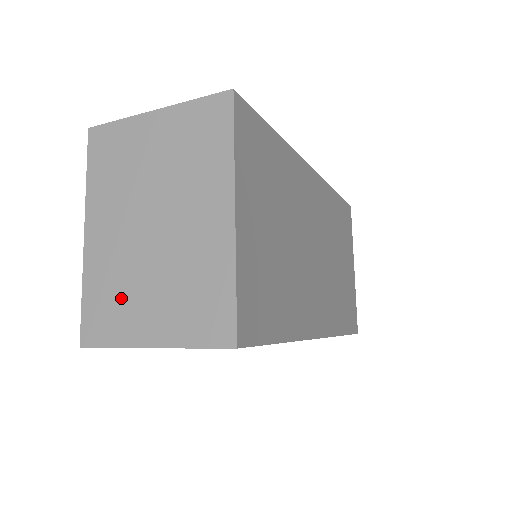
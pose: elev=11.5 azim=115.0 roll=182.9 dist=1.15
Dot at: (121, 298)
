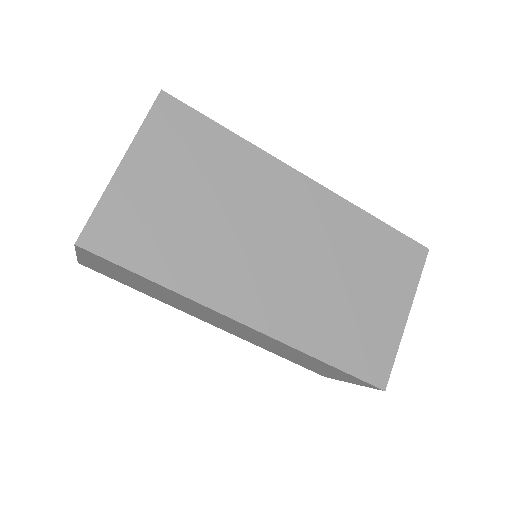
Dot at: occluded
